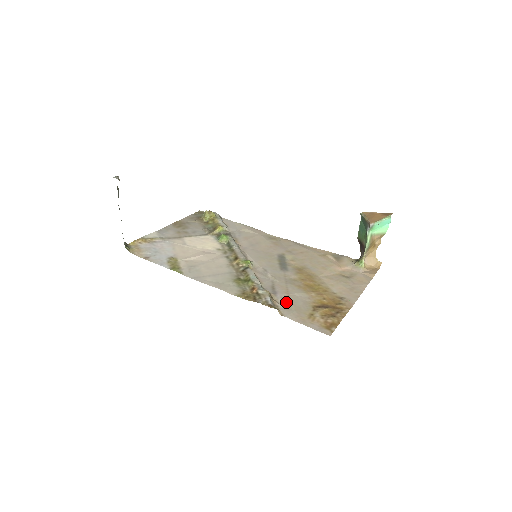
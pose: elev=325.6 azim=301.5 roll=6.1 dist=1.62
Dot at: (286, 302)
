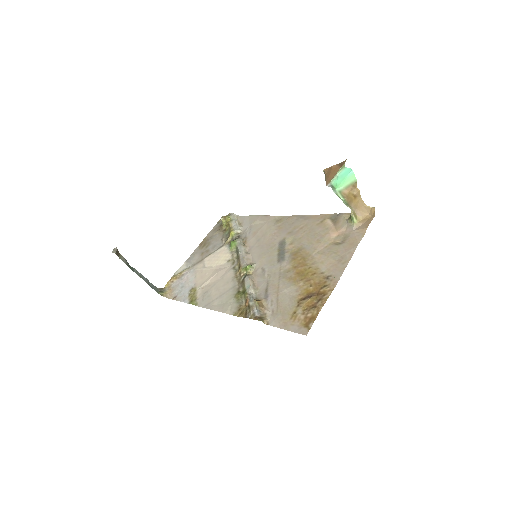
Dot at: (274, 305)
